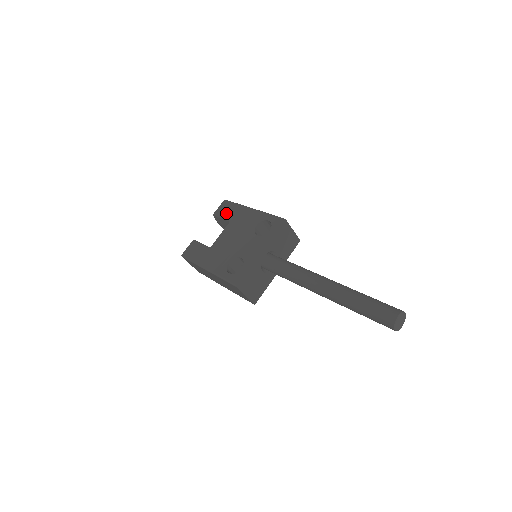
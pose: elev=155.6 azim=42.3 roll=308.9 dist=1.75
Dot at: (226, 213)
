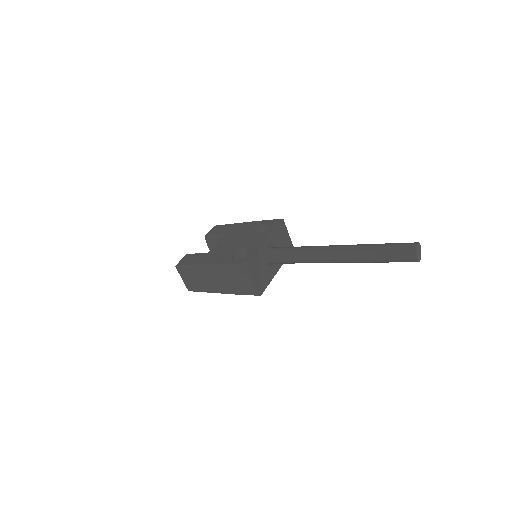
Dot at: (219, 231)
